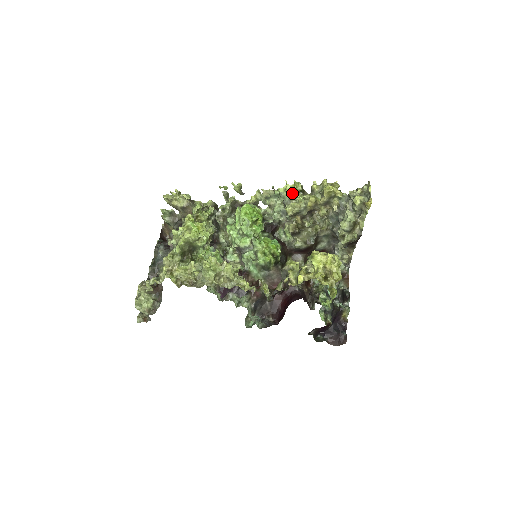
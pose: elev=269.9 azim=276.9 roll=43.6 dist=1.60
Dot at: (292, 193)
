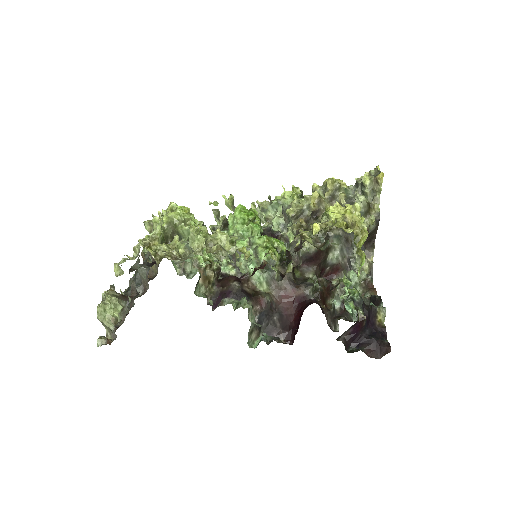
Dot at: (291, 200)
